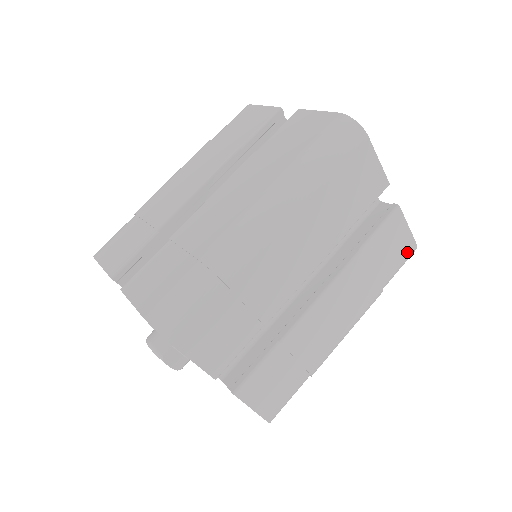
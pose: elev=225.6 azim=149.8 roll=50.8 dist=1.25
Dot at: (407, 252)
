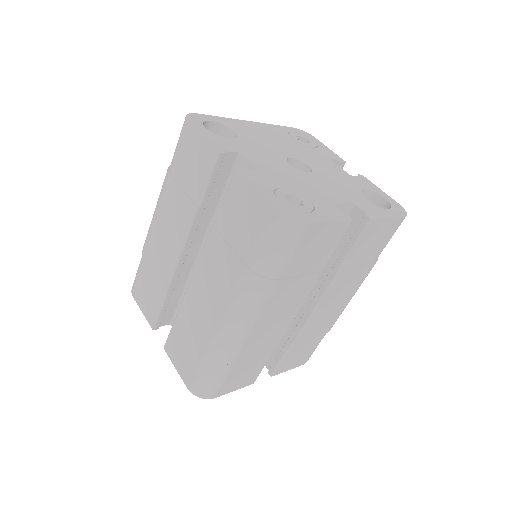
Dot at: (395, 228)
